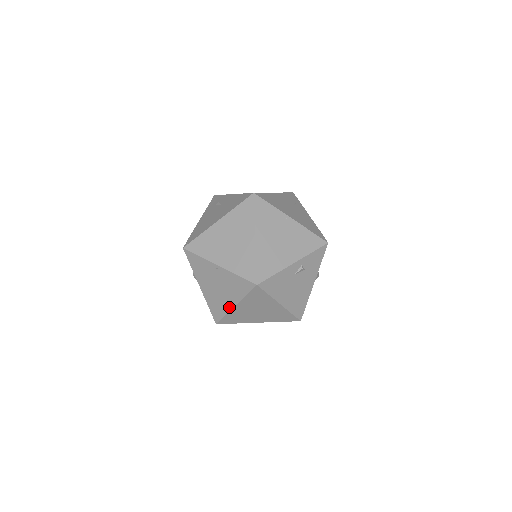
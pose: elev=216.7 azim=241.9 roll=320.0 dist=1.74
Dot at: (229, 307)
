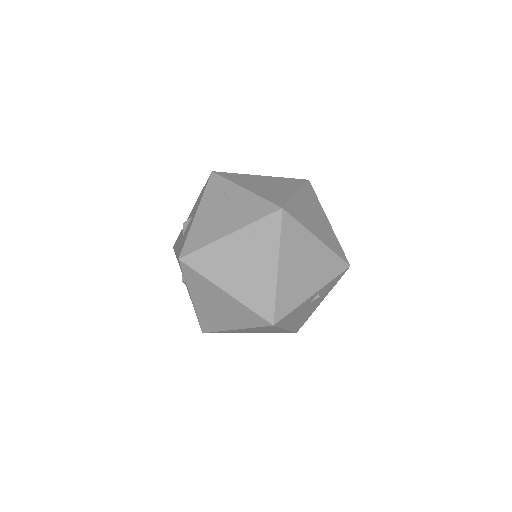
Dot at: (226, 328)
